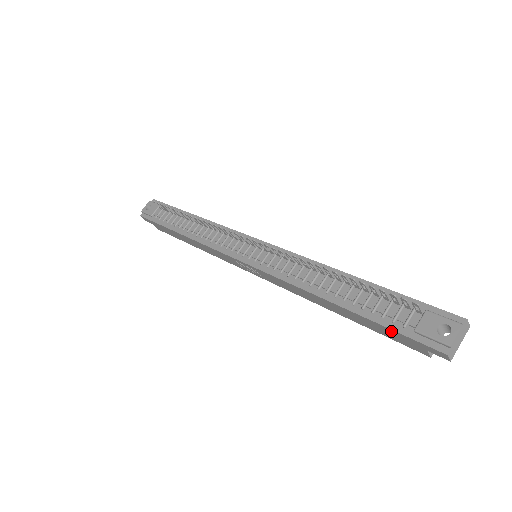
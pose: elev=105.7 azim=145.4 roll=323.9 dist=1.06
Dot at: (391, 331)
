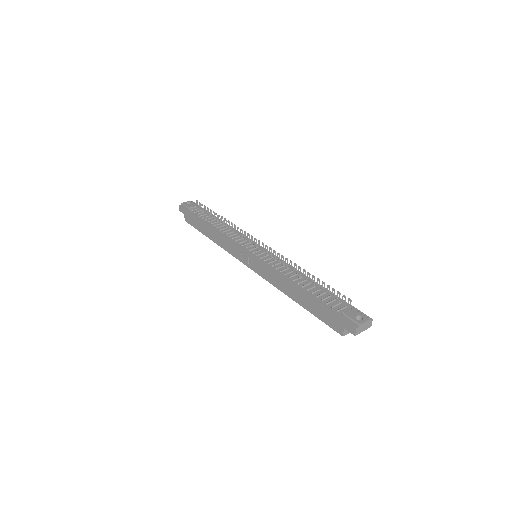
Dot at: (329, 312)
